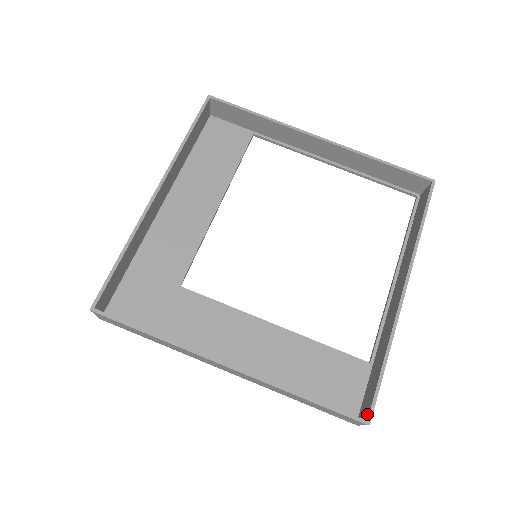
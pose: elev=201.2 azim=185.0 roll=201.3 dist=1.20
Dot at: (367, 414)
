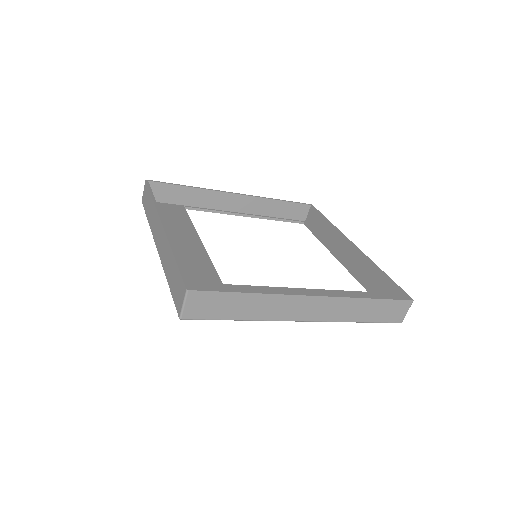
Dot at: occluded
